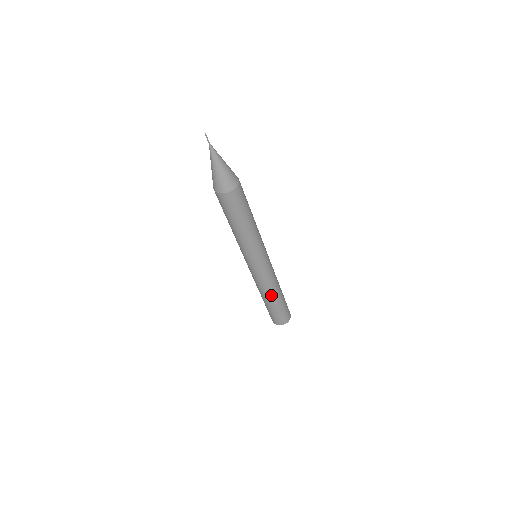
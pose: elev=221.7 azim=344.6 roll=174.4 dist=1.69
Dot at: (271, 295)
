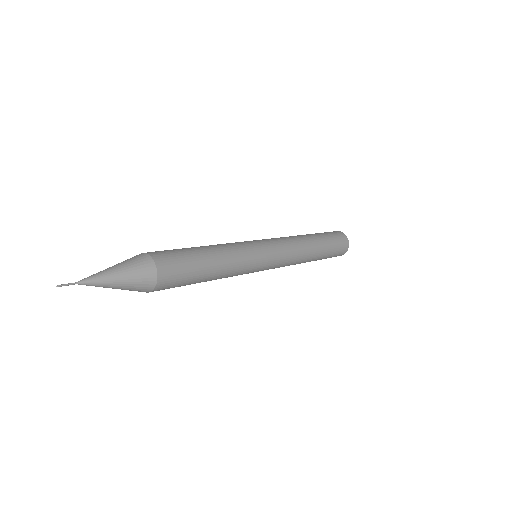
Dot at: (307, 260)
